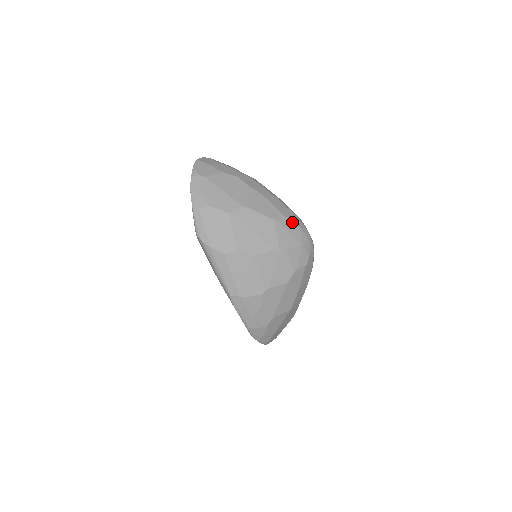
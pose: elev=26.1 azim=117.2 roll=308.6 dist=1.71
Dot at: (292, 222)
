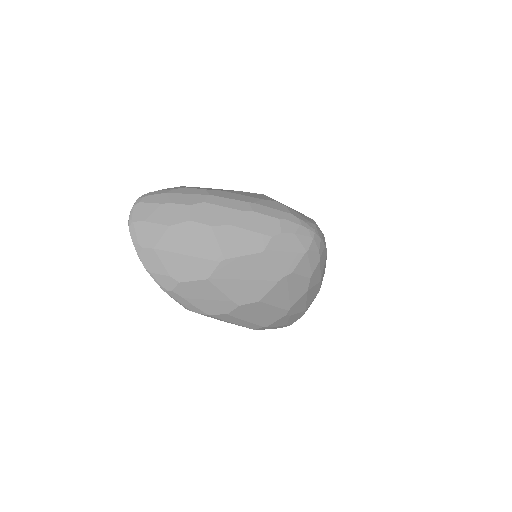
Dot at: (283, 236)
